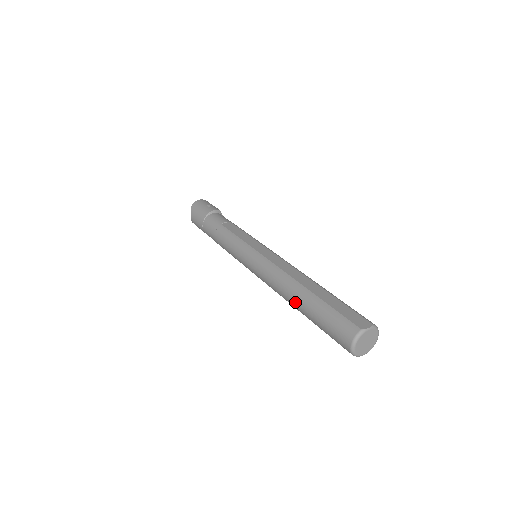
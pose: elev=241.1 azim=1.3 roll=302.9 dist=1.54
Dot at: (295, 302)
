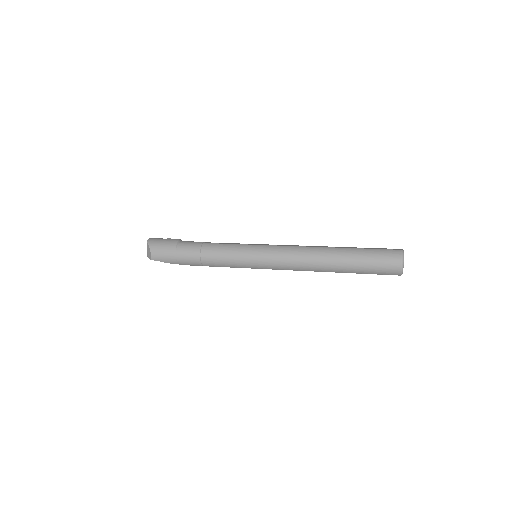
Dot at: (333, 261)
